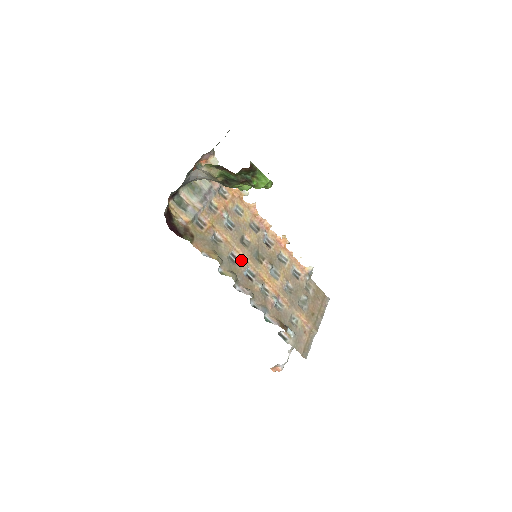
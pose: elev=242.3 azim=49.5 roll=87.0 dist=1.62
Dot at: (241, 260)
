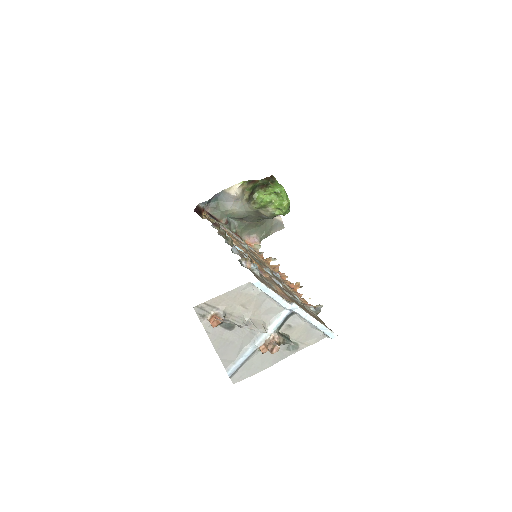
Dot at: occluded
